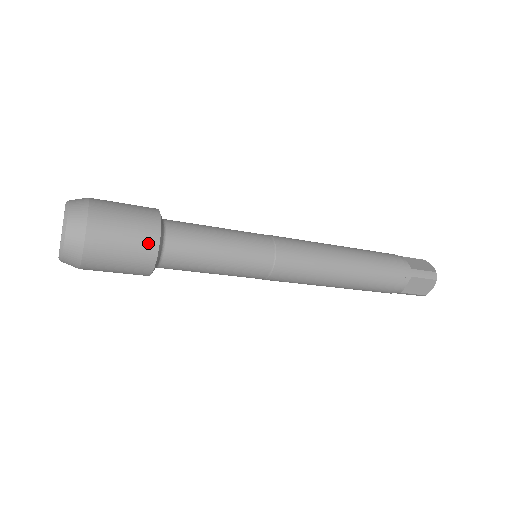
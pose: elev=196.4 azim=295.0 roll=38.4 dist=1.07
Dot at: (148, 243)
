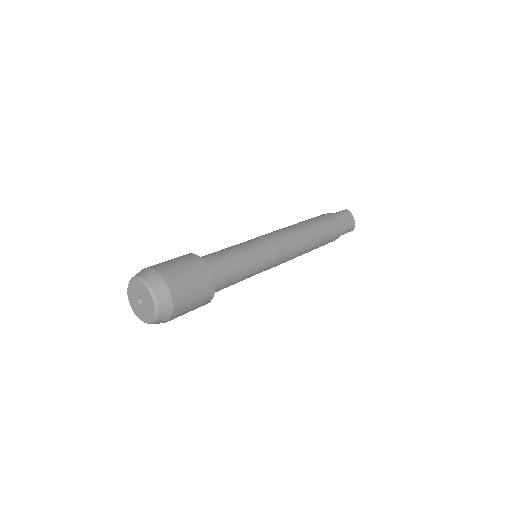
Dot at: (206, 302)
